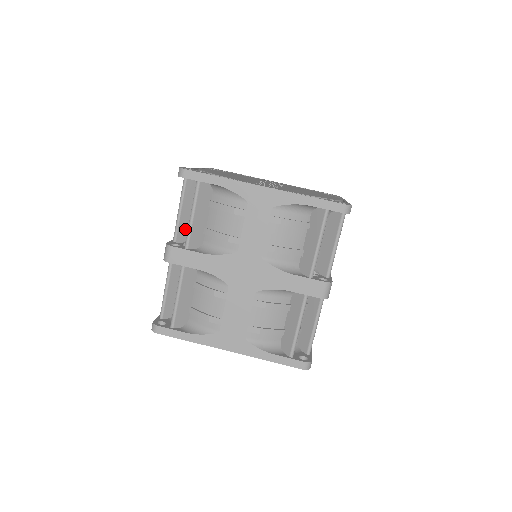
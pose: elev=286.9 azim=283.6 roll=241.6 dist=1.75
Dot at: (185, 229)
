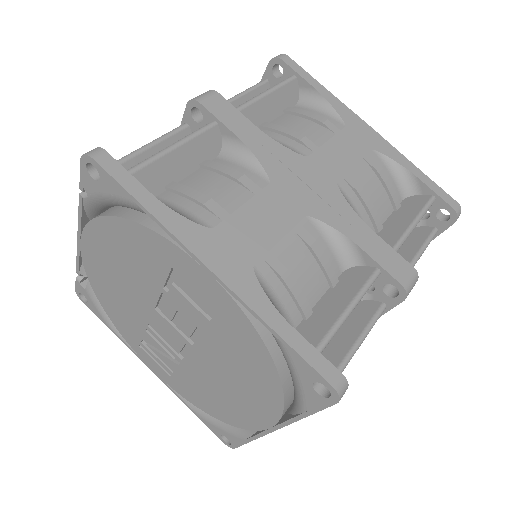
Dot at: occluded
